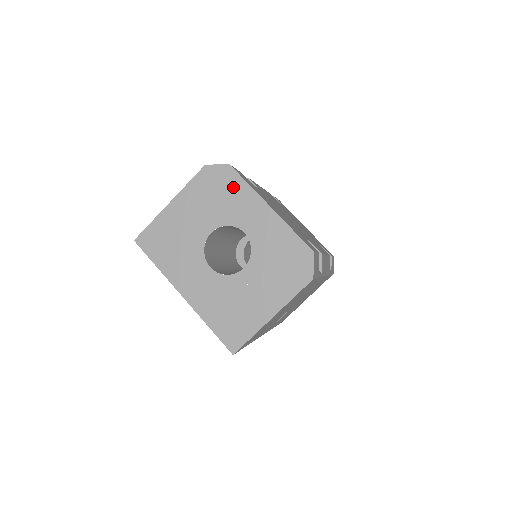
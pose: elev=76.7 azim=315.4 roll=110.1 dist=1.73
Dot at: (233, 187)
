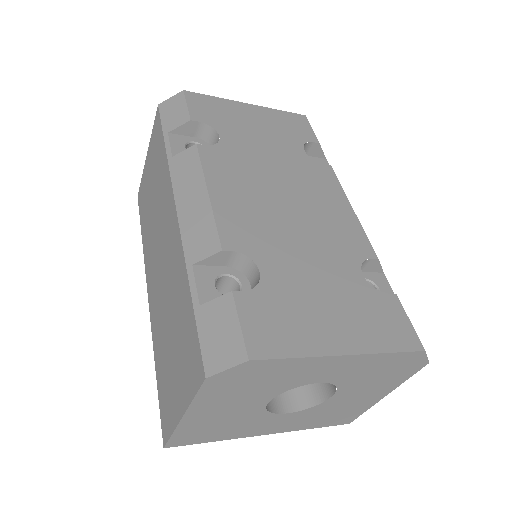
Dot at: (273, 370)
